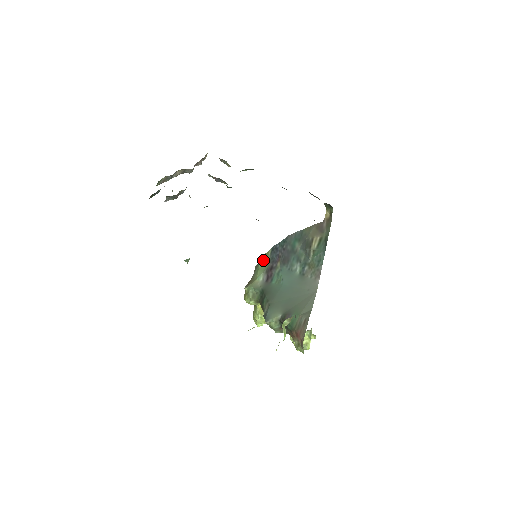
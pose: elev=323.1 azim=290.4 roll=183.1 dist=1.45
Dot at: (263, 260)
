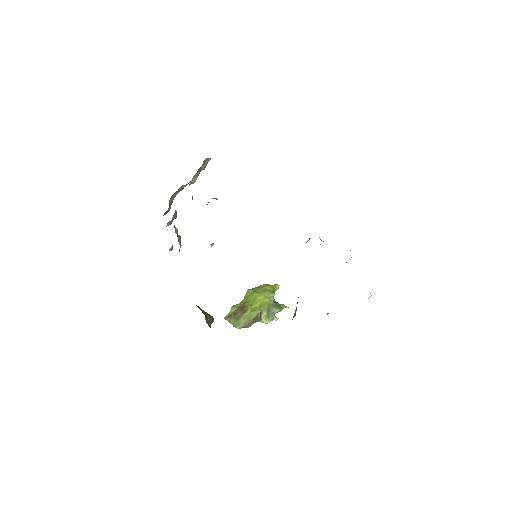
Dot at: occluded
